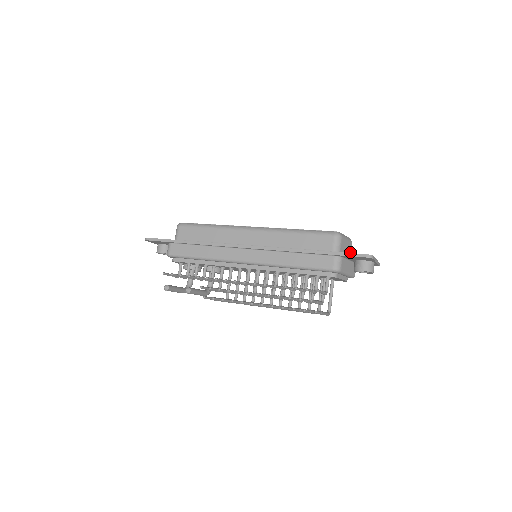
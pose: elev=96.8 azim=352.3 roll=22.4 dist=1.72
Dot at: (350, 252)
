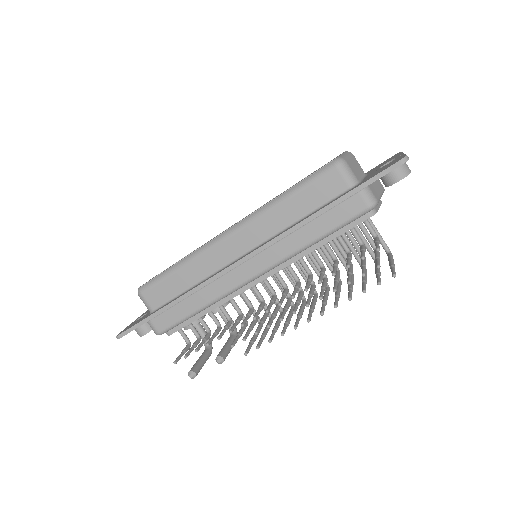
Dot at: (360, 167)
